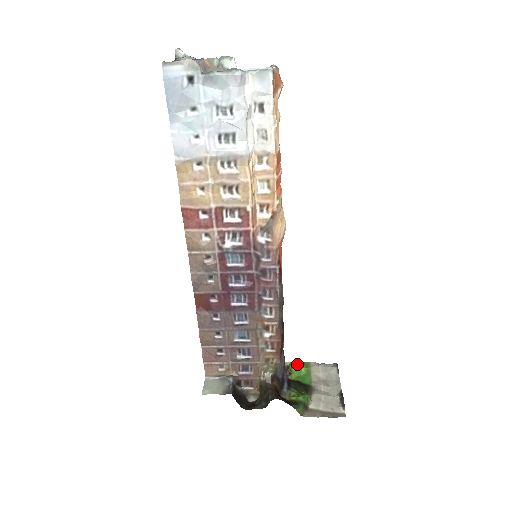
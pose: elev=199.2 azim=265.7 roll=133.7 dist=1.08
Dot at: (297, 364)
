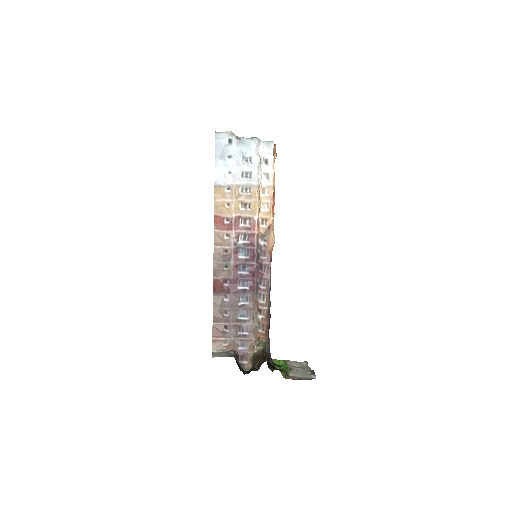
Dot at: occluded
